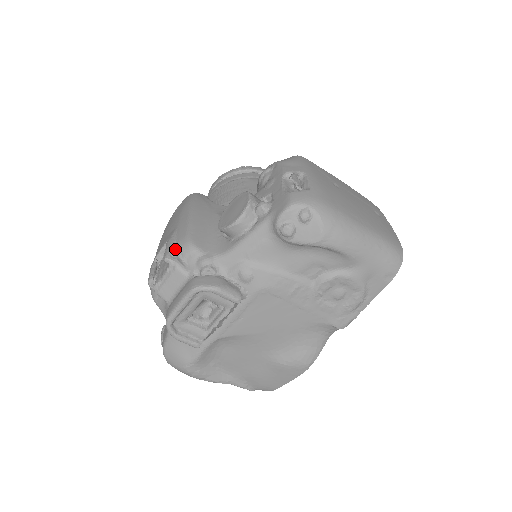
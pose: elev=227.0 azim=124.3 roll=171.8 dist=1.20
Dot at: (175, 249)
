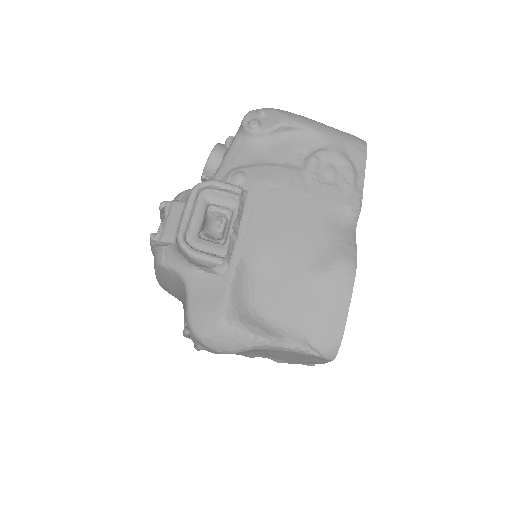
Dot at: occluded
